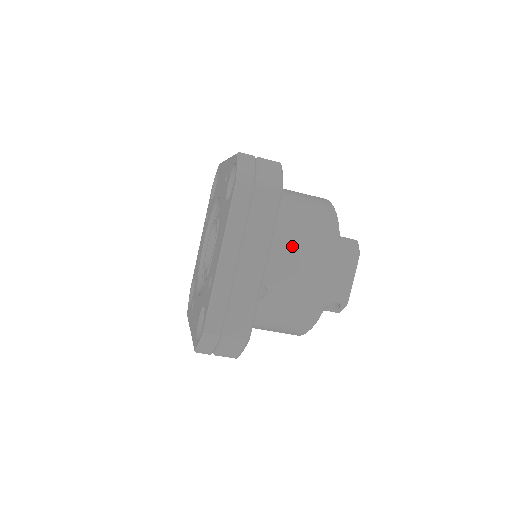
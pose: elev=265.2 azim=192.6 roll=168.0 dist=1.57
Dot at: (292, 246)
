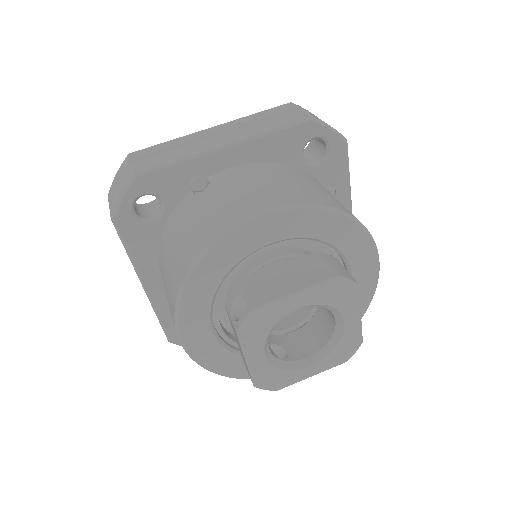
Dot at: (272, 174)
